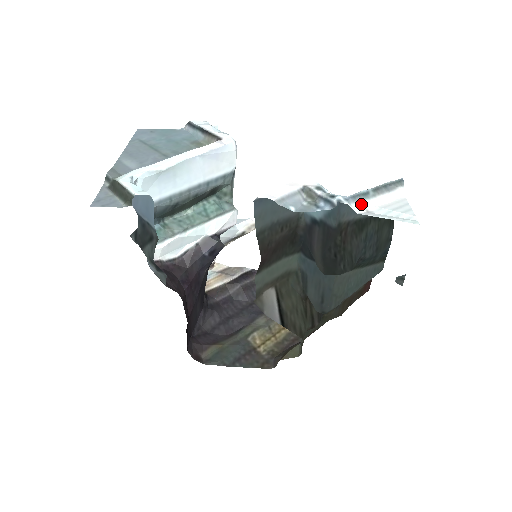
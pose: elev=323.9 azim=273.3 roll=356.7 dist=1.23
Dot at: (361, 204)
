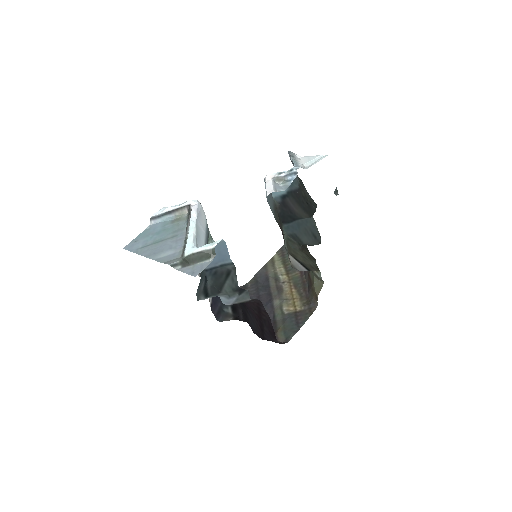
Dot at: (301, 166)
